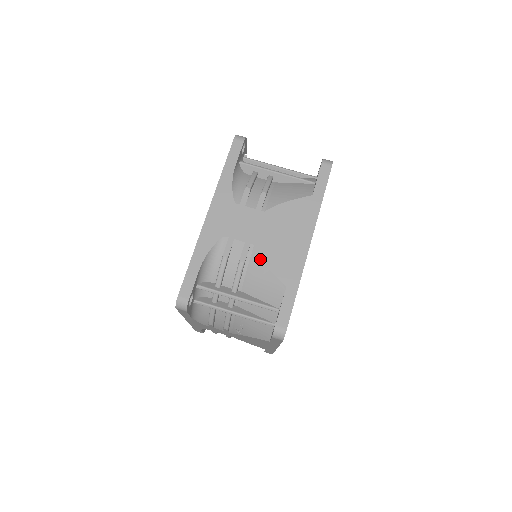
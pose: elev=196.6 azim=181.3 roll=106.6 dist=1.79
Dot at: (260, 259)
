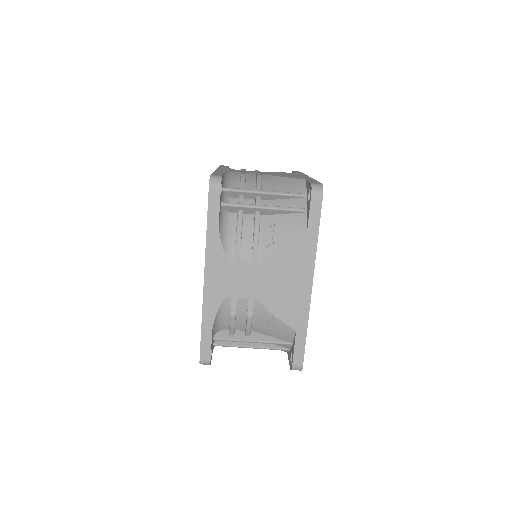
Dot at: (274, 176)
